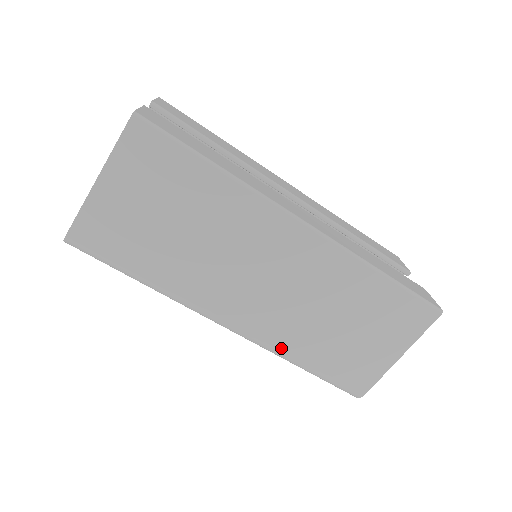
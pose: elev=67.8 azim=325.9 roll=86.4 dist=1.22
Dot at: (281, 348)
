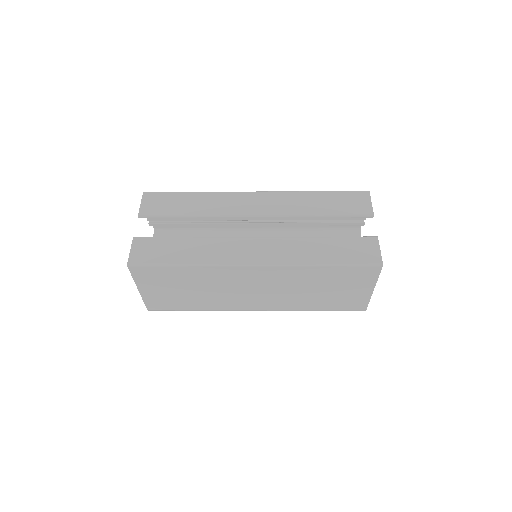
Dot at: (294, 309)
